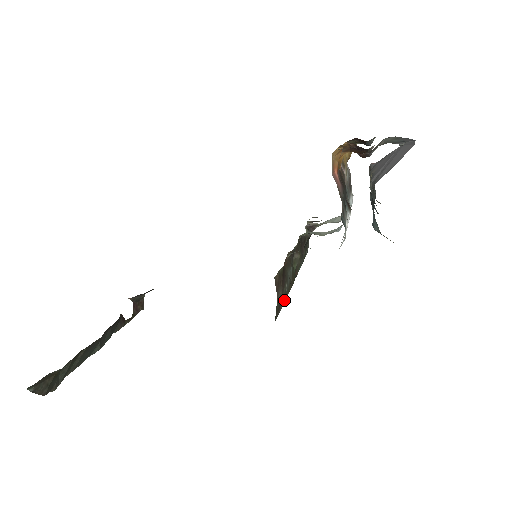
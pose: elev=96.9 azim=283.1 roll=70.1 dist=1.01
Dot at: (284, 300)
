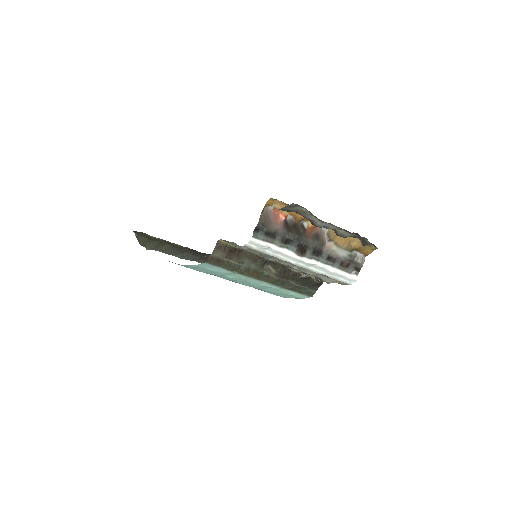
Dot at: (232, 270)
